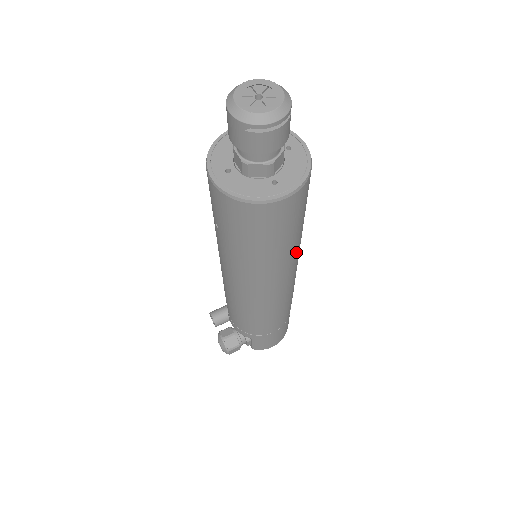
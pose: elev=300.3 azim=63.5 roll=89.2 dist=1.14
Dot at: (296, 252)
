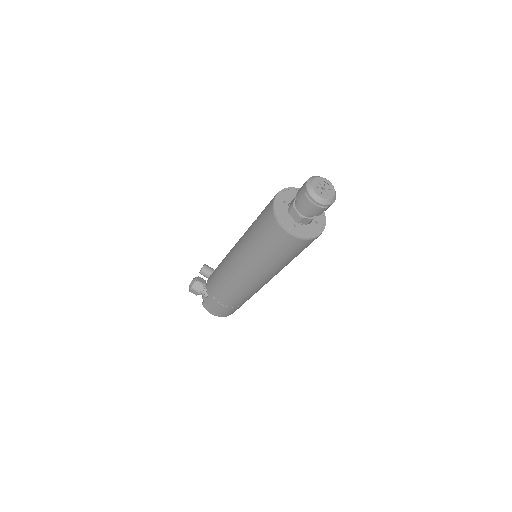
Dot at: (273, 270)
